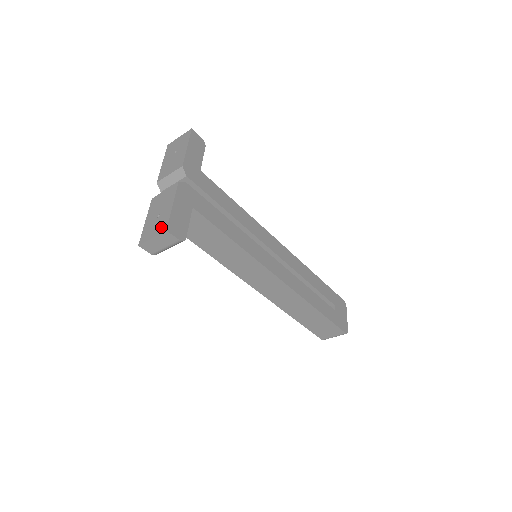
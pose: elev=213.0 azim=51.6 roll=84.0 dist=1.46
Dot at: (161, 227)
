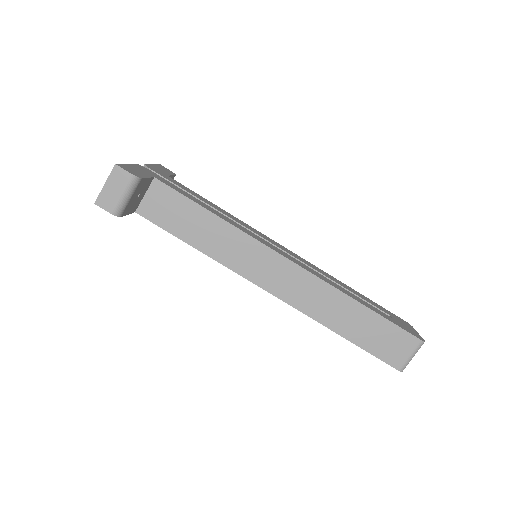
Dot at: occluded
